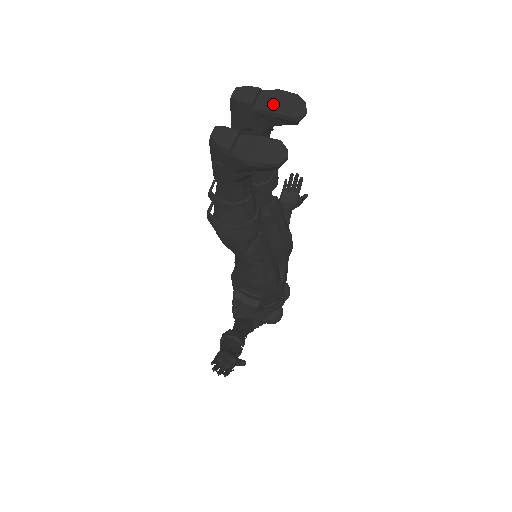
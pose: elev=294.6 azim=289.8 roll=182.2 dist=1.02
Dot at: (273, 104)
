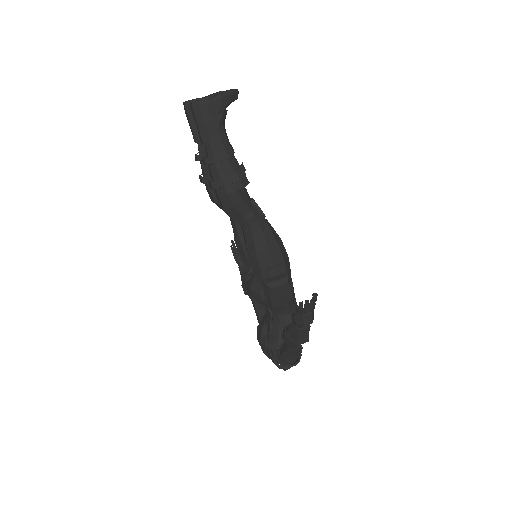
Dot at: (208, 96)
